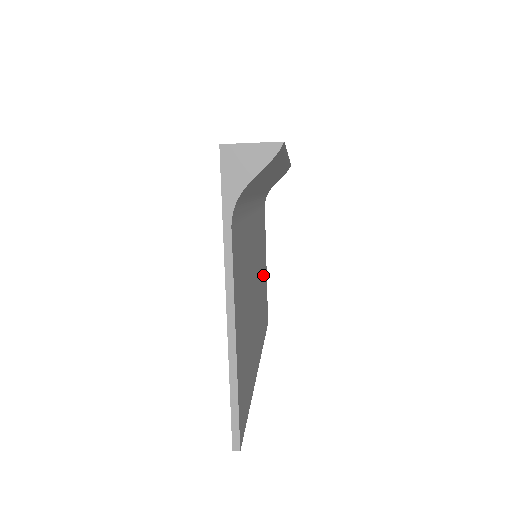
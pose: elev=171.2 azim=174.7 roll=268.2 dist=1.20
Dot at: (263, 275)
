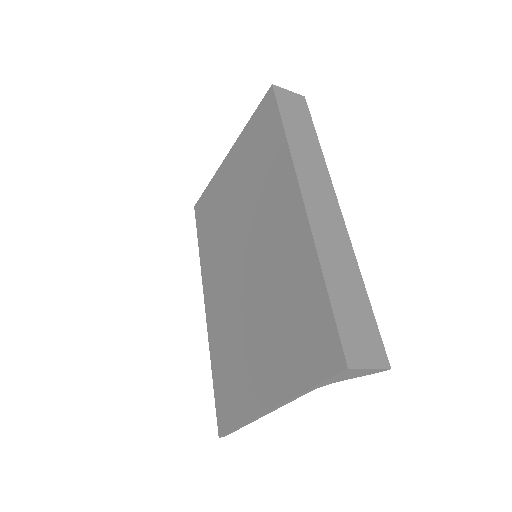
Dot at: occluded
